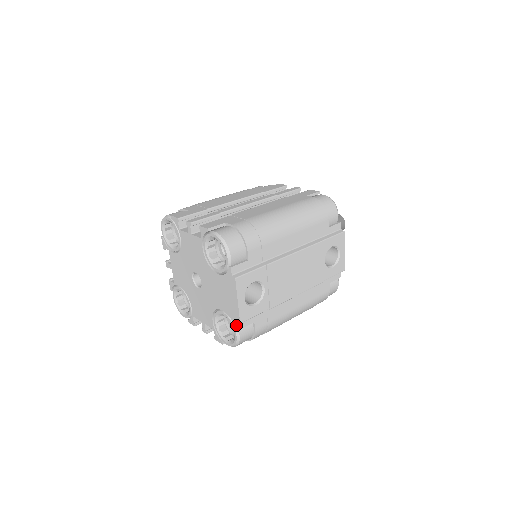
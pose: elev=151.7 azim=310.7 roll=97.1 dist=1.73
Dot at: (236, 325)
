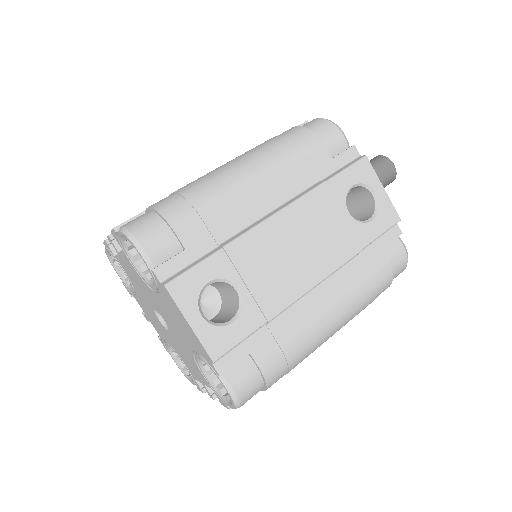
Dot at: (213, 368)
